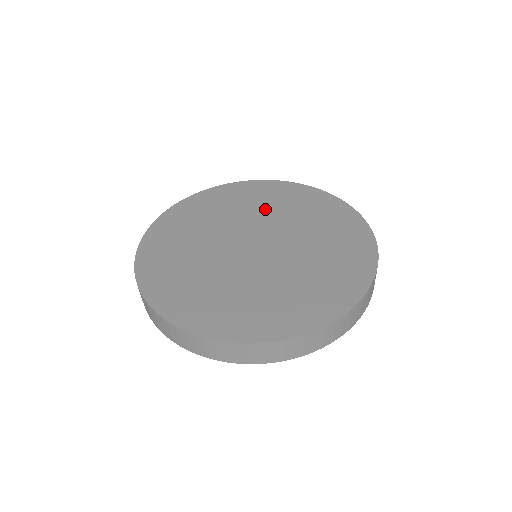
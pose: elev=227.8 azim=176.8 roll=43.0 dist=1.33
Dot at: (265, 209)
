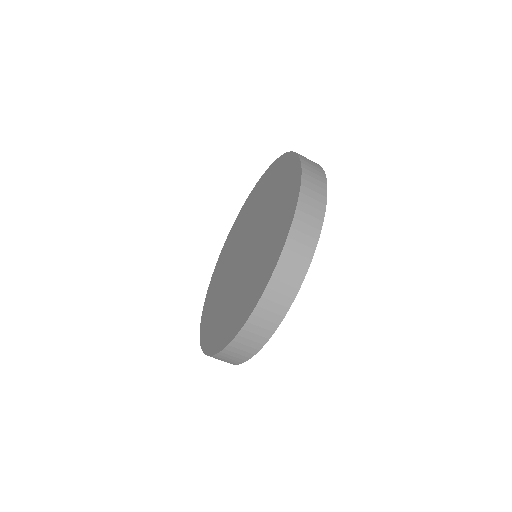
Dot at: (238, 236)
